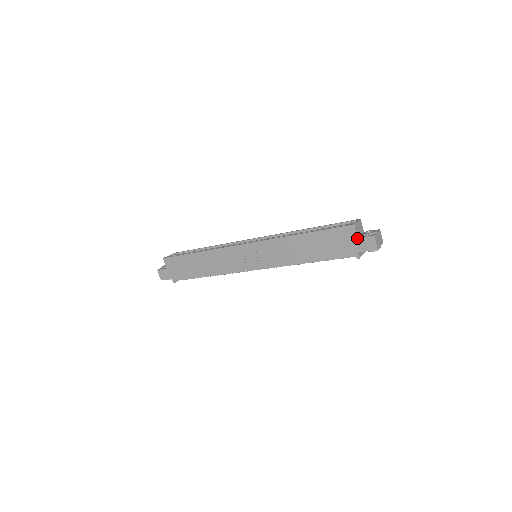
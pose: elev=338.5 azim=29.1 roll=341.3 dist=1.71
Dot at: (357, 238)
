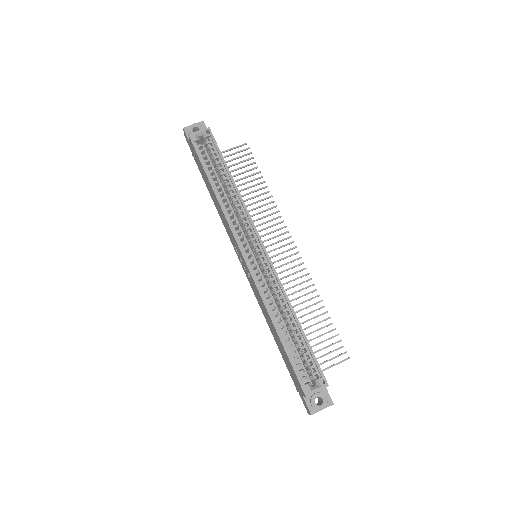
Dot at: (302, 396)
